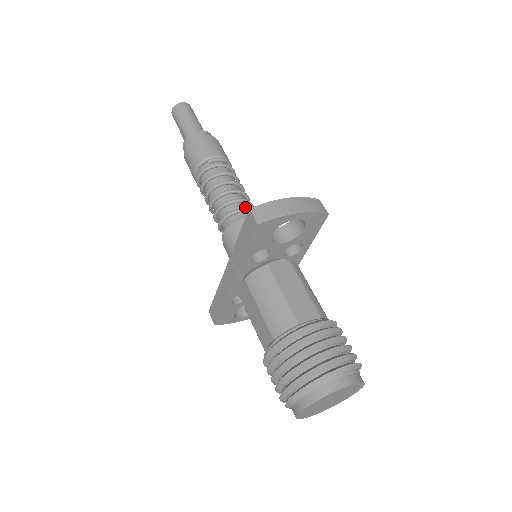
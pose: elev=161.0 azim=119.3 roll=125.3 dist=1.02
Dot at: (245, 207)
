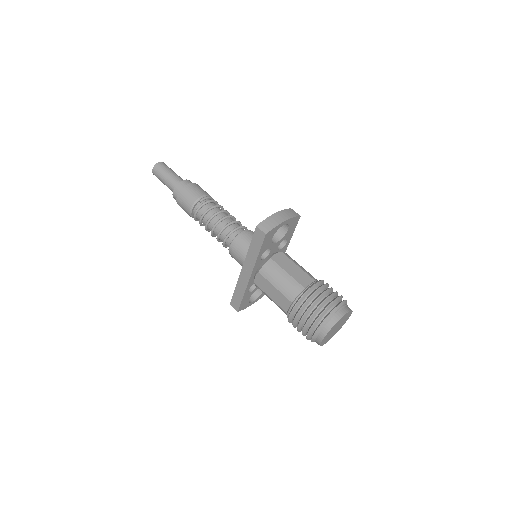
Dot at: (237, 226)
